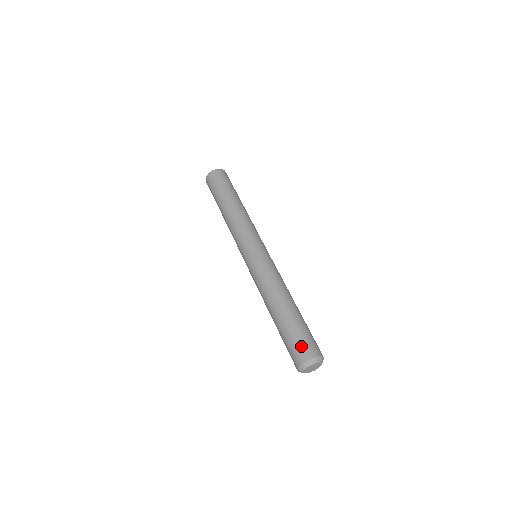
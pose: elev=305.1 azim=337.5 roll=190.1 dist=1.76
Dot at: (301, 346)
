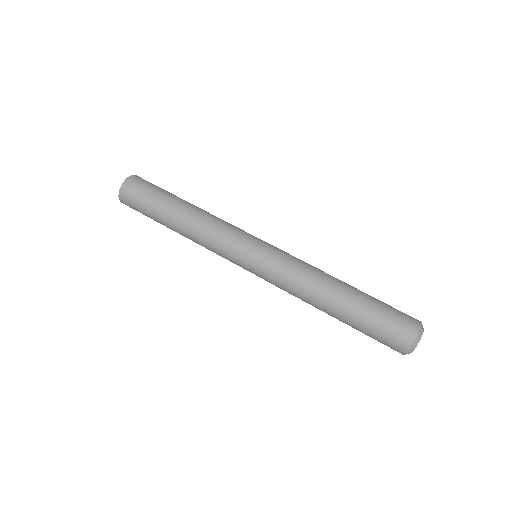
Dot at: (398, 323)
